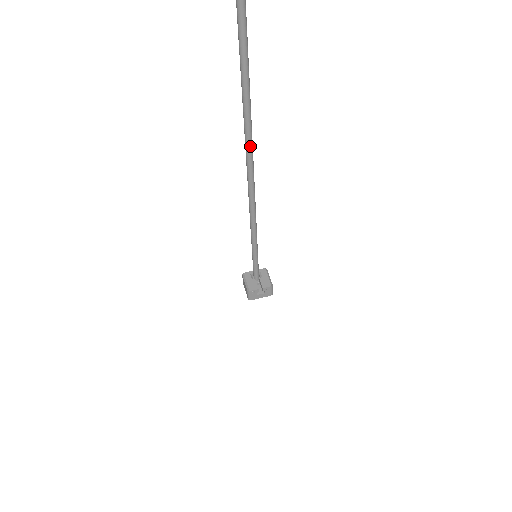
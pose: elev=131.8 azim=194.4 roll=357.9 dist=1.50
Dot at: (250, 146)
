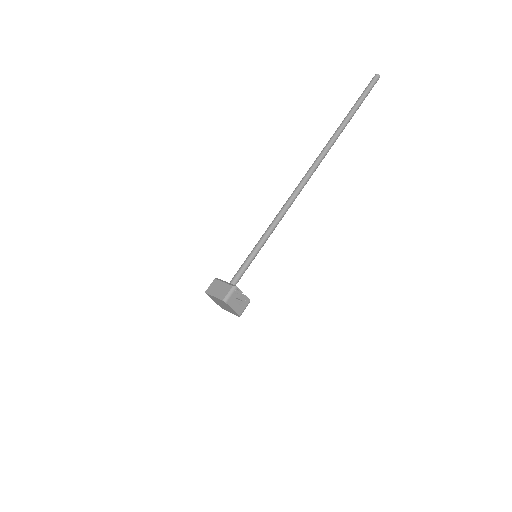
Dot at: (327, 152)
